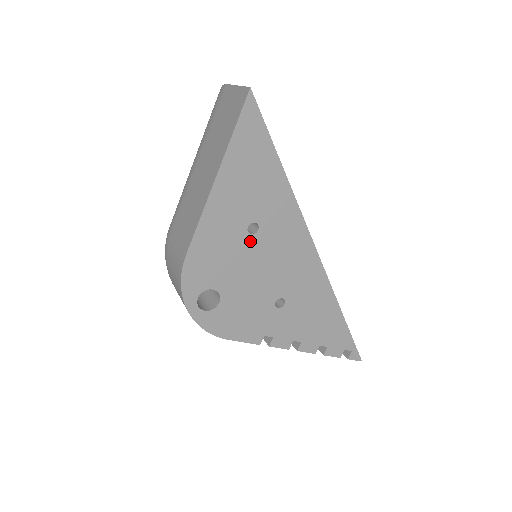
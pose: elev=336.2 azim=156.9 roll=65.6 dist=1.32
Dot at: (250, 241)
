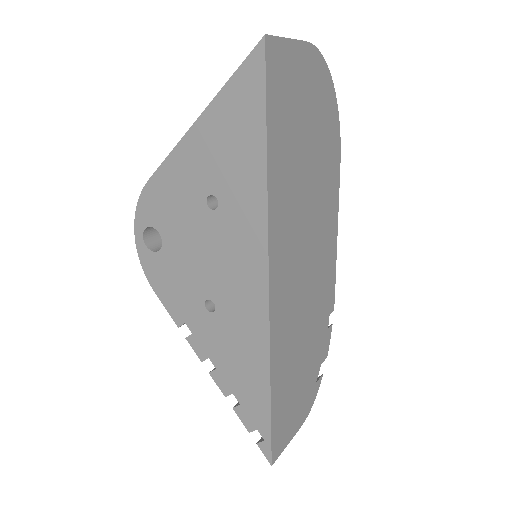
Dot at: (205, 213)
